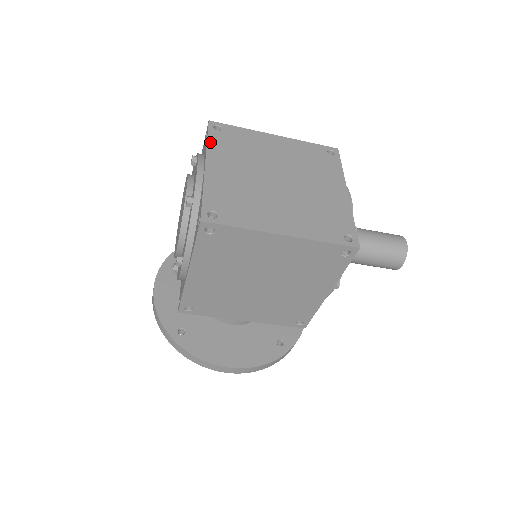
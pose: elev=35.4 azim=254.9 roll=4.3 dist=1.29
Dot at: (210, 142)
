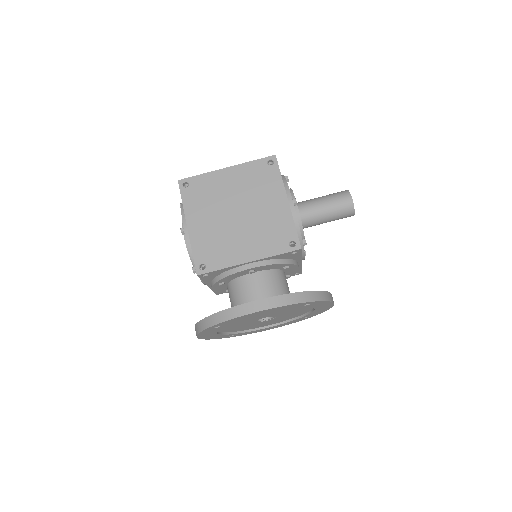
Dot at: occluded
